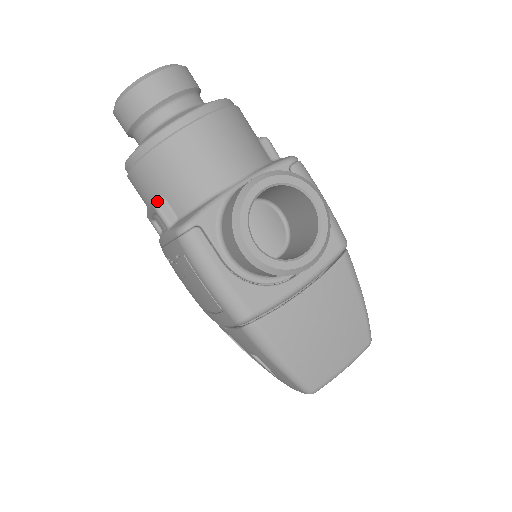
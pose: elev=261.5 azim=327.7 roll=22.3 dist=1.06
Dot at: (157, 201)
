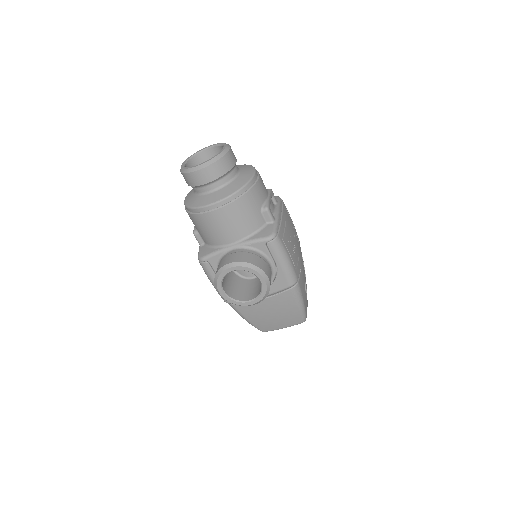
Dot at: (195, 232)
